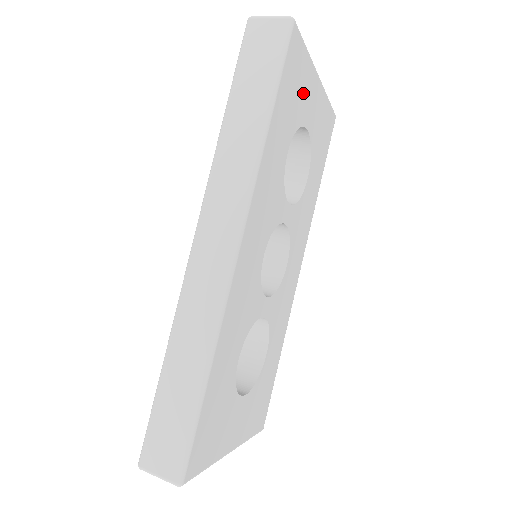
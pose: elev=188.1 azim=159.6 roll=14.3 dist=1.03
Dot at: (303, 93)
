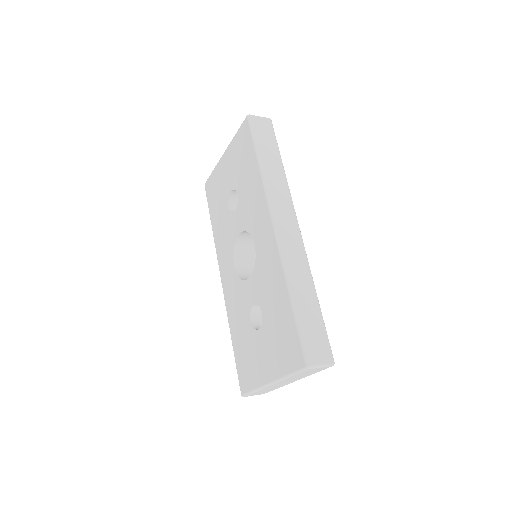
Dot at: occluded
